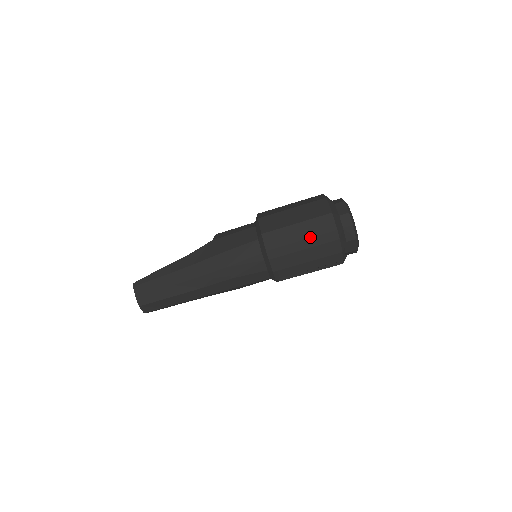
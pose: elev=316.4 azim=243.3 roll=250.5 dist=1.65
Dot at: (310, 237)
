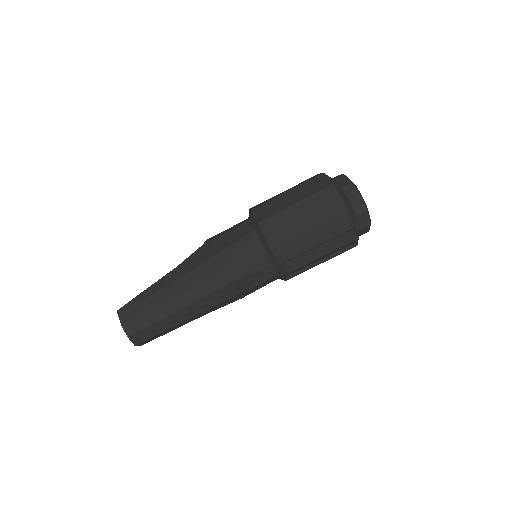
Dot at: (314, 215)
